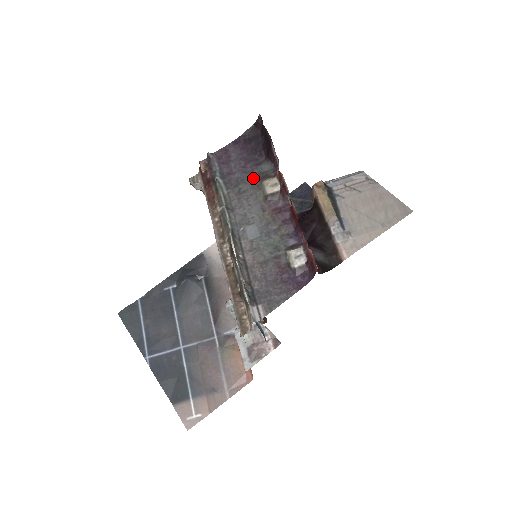
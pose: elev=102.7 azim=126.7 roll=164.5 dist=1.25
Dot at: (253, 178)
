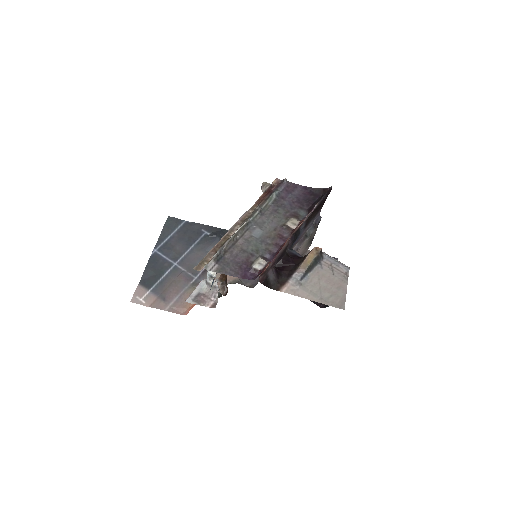
Dot at: (290, 211)
